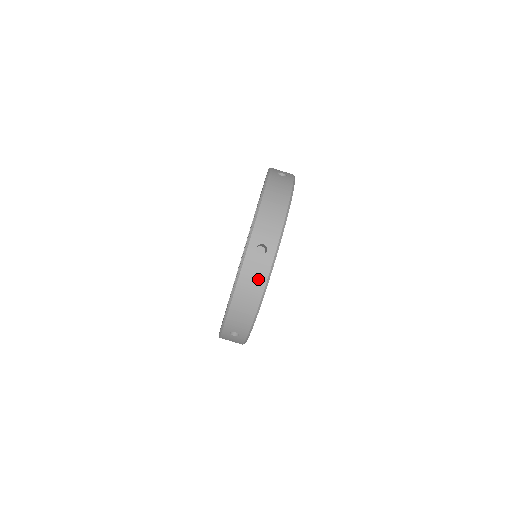
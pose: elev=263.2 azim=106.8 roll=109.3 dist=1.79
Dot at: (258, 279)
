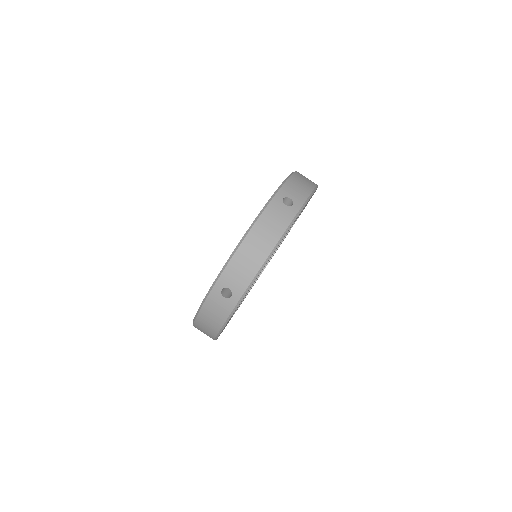
Dot at: (278, 225)
